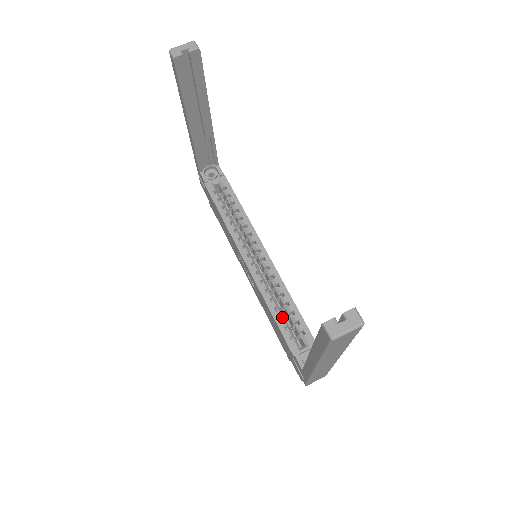
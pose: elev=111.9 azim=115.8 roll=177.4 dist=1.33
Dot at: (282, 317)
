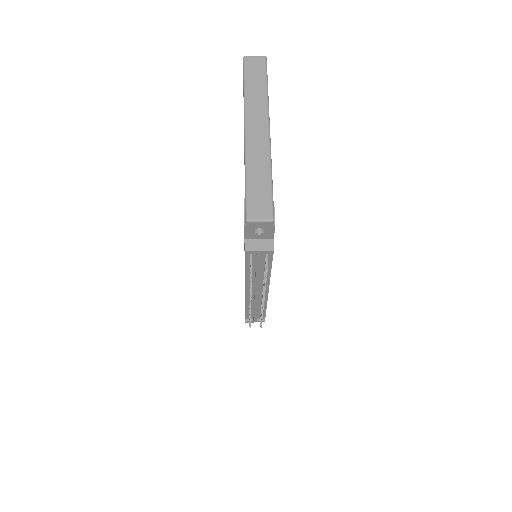
Dot at: occluded
